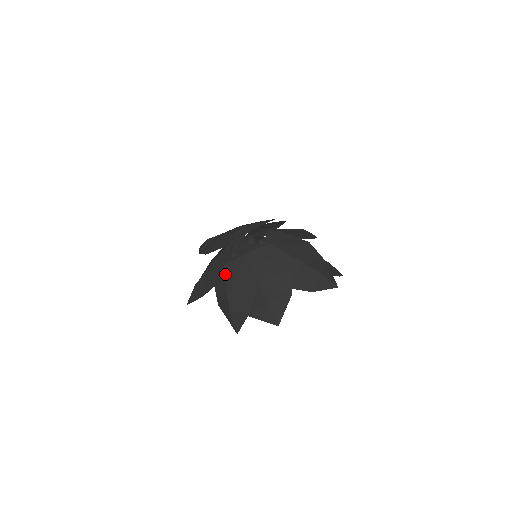
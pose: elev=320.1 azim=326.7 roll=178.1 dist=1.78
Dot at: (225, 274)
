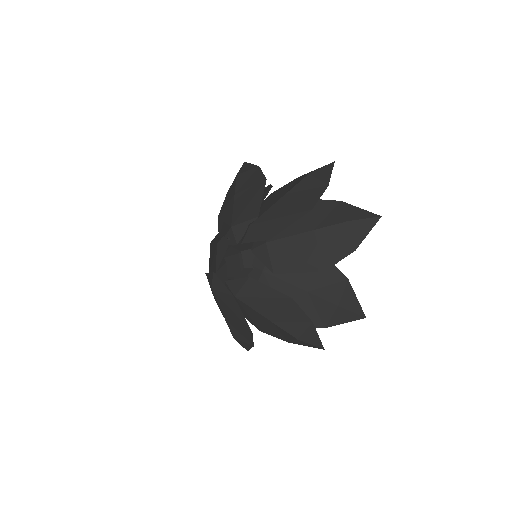
Dot at: occluded
